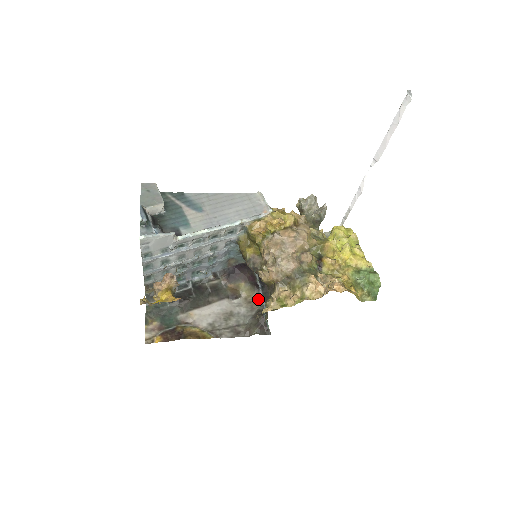
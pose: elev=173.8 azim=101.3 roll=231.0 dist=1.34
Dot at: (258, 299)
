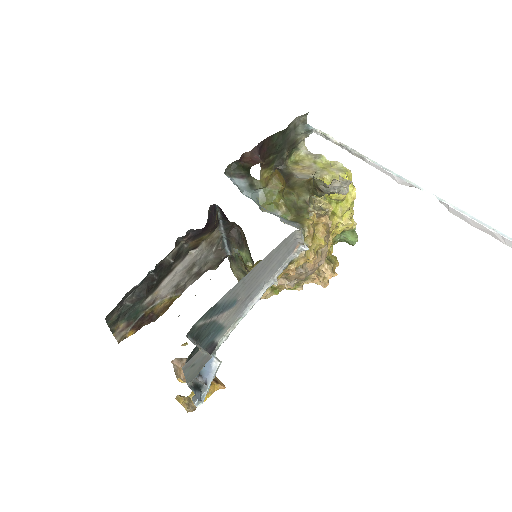
Dot at: (218, 234)
